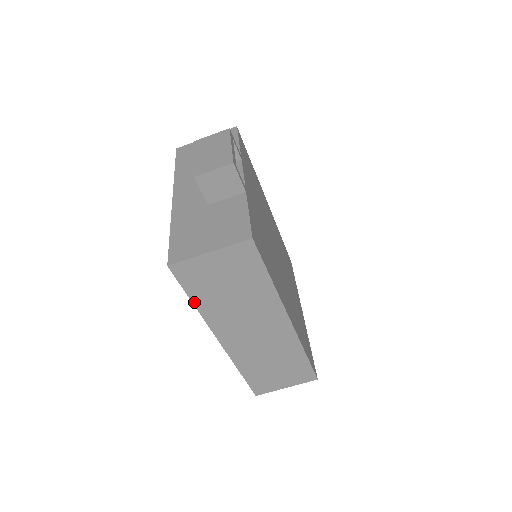
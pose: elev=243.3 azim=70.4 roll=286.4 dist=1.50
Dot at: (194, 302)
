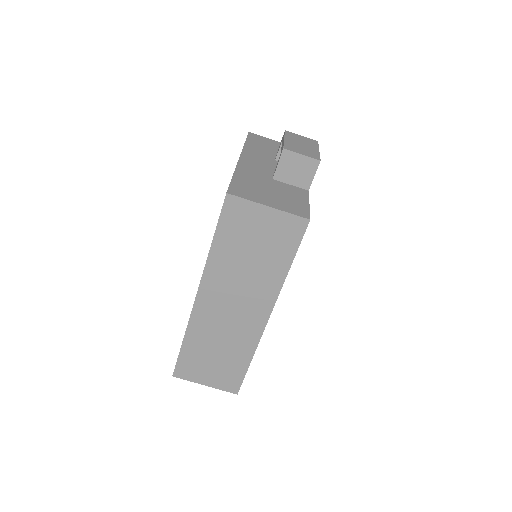
Dot at: (214, 242)
